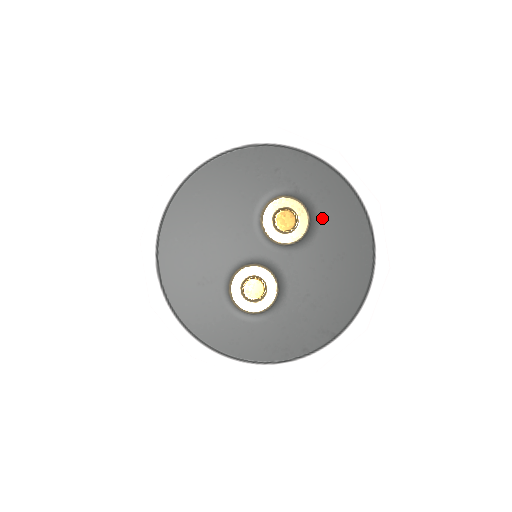
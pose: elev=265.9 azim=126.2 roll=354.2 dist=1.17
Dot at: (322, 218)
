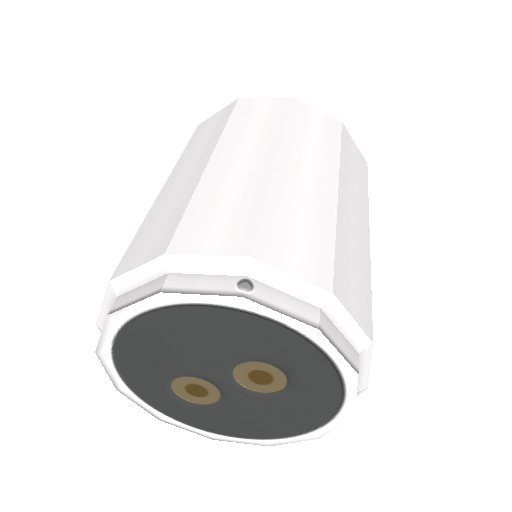
Dot at: (295, 394)
